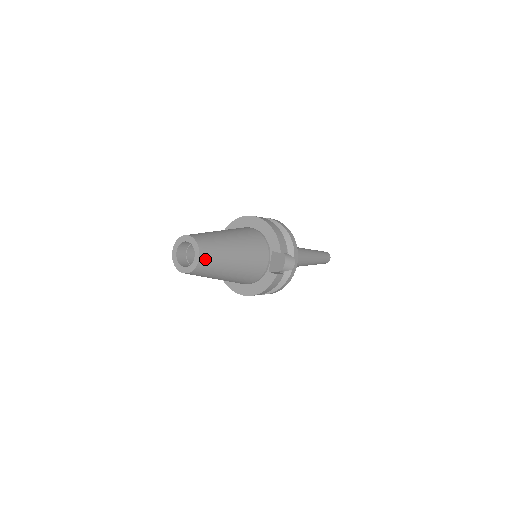
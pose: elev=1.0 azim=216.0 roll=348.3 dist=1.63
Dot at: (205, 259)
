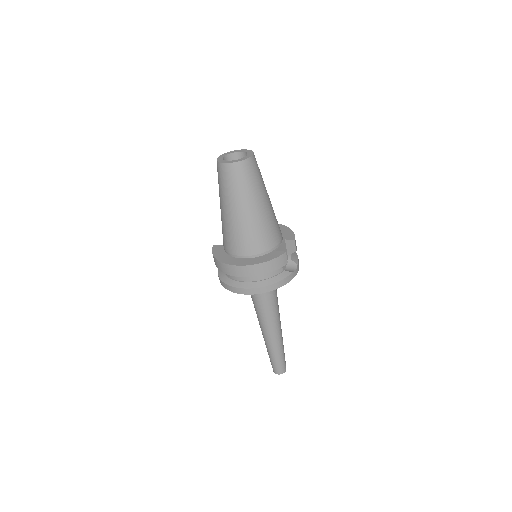
Dot at: (253, 164)
